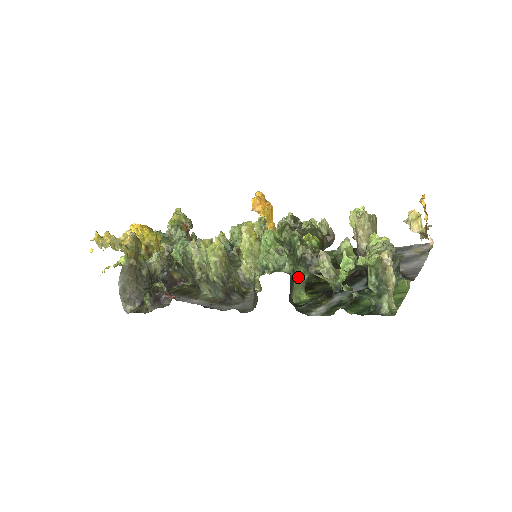
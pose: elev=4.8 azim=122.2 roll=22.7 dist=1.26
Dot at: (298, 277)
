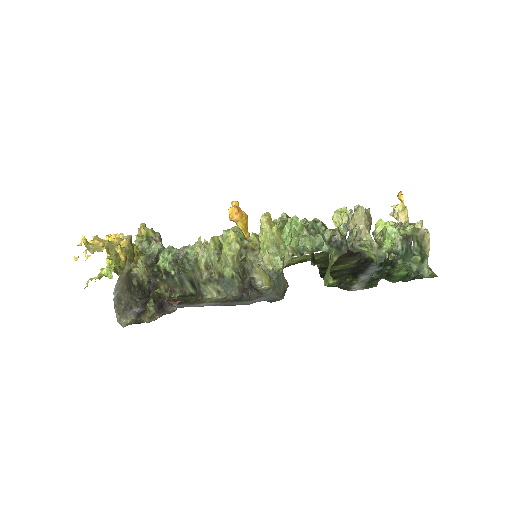
Dot at: (331, 258)
